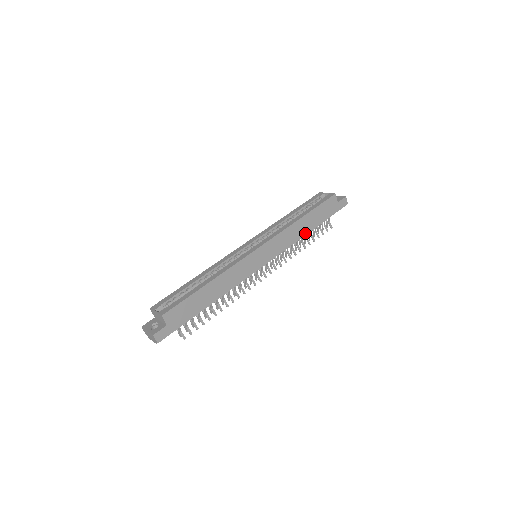
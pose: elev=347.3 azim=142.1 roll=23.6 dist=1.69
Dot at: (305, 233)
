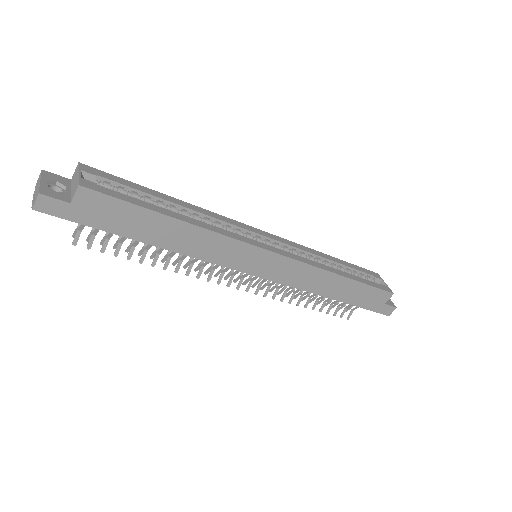
Dot at: (326, 294)
